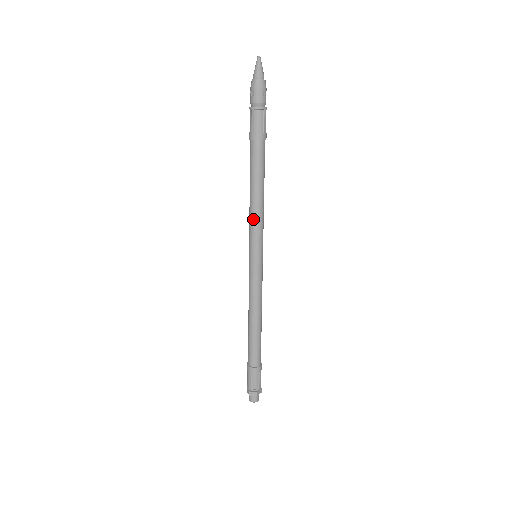
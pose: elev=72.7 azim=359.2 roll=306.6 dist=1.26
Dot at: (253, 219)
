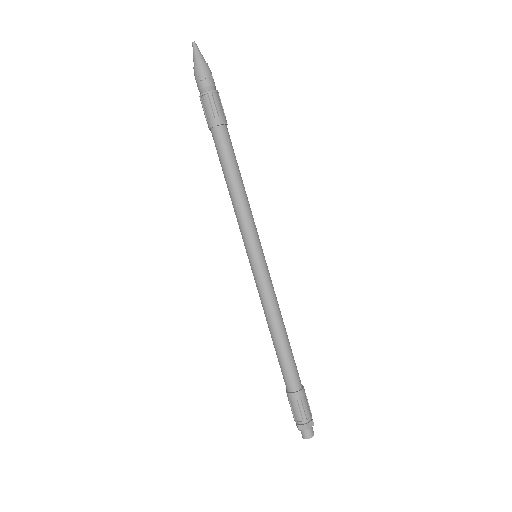
Dot at: (245, 211)
